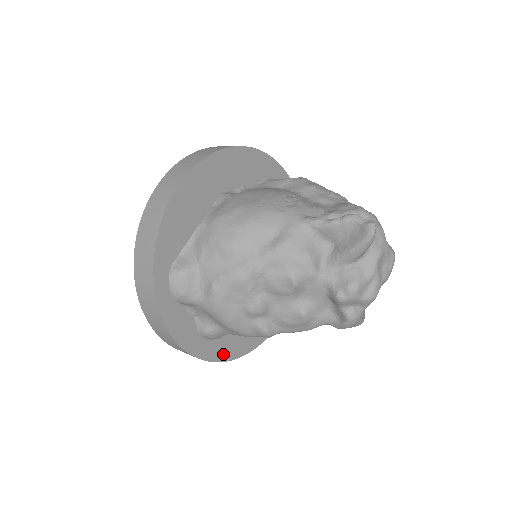
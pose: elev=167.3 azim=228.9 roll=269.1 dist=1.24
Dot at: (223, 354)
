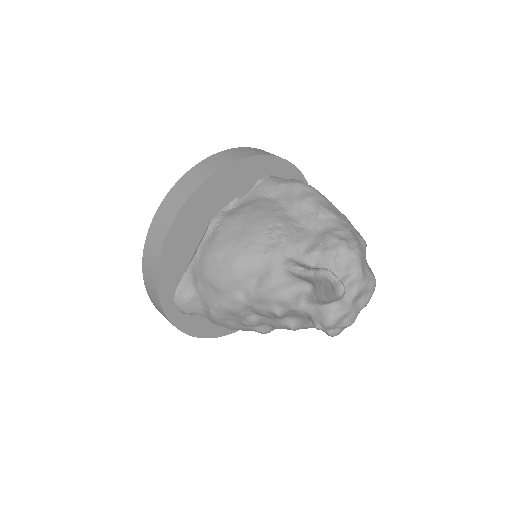
Dot at: occluded
